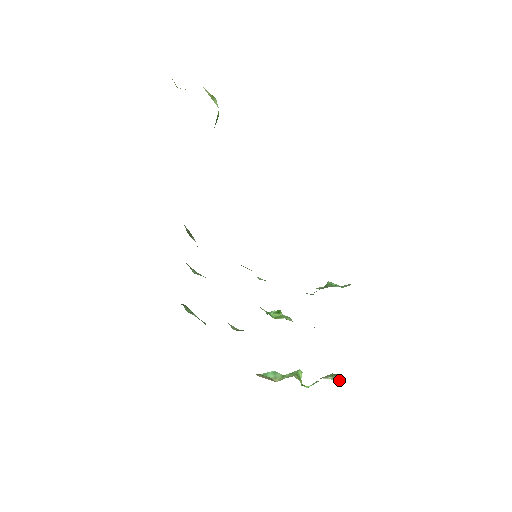
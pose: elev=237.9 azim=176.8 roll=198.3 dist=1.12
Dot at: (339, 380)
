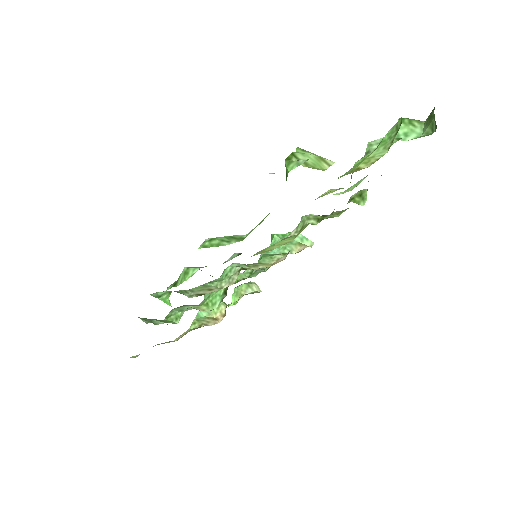
Dot at: (257, 289)
